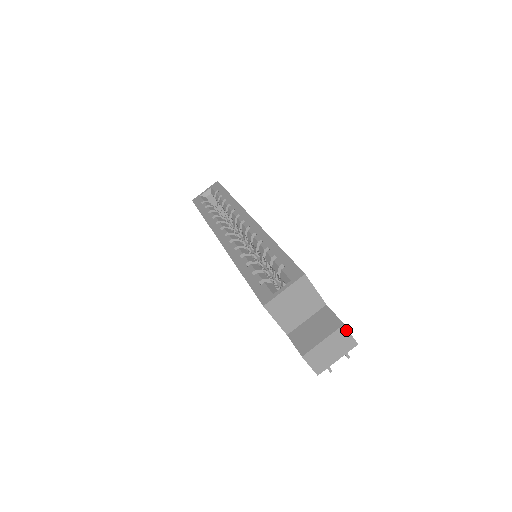
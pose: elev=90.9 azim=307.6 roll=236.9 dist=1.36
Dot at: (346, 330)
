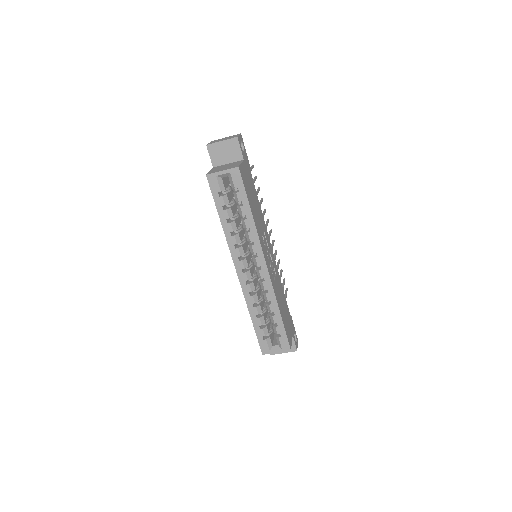
Dot at: occluded
